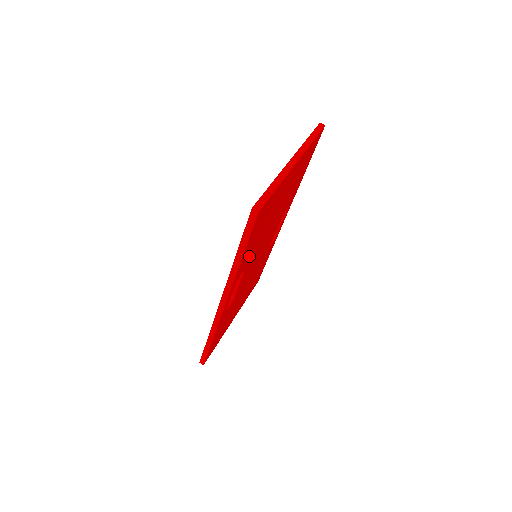
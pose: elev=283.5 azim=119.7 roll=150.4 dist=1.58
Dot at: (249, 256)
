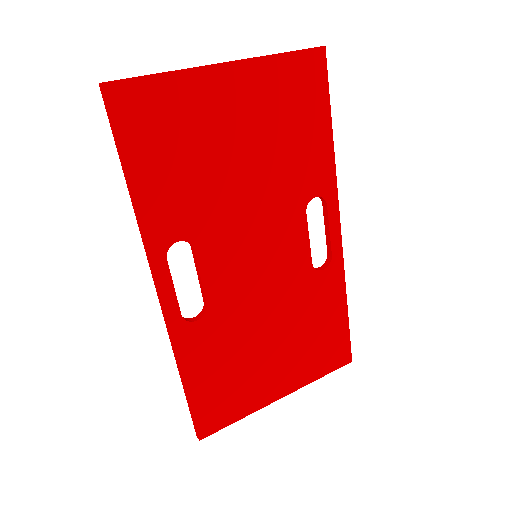
Dot at: (180, 210)
